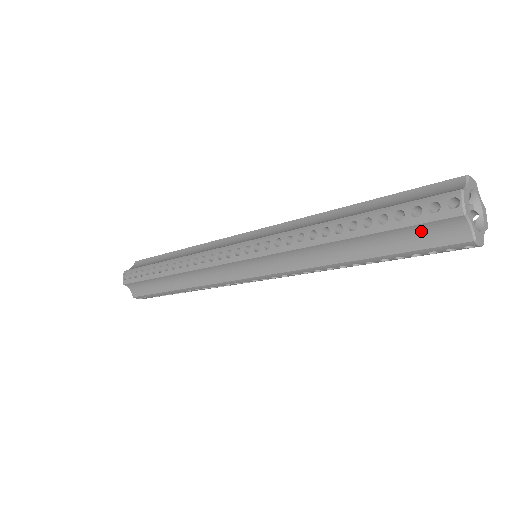
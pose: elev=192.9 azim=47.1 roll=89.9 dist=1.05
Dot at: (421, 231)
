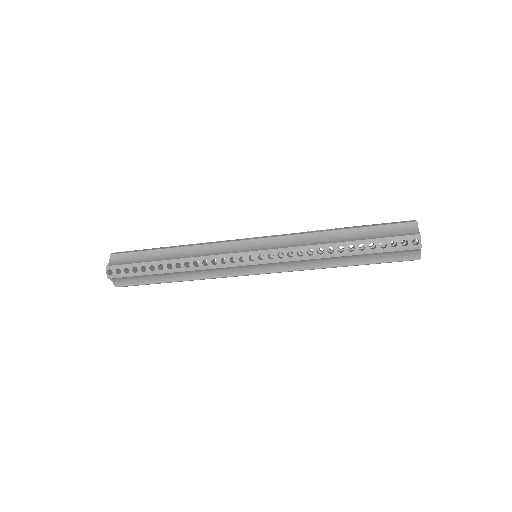
Dot at: (390, 230)
